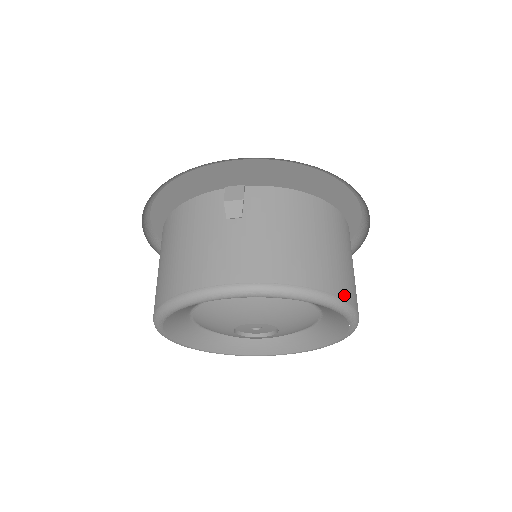
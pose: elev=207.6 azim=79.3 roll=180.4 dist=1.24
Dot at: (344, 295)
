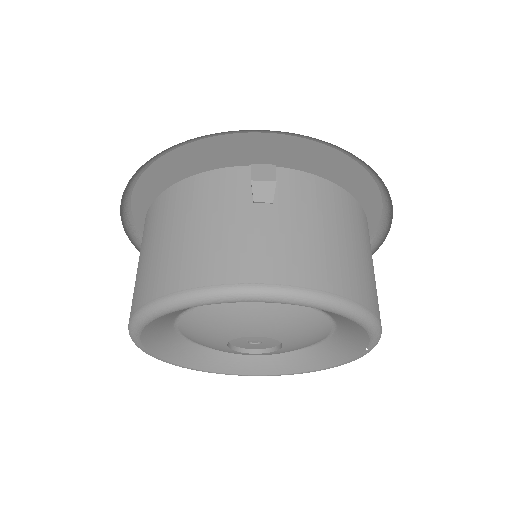
Dot at: (377, 313)
